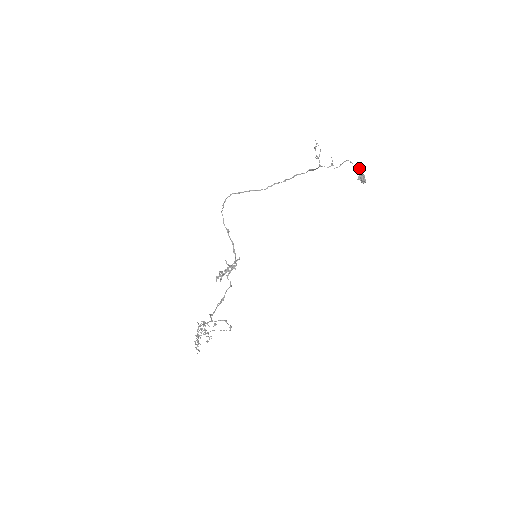
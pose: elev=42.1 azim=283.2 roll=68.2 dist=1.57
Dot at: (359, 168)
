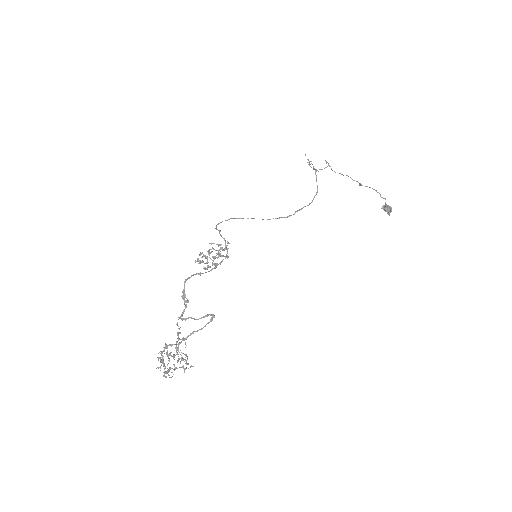
Dot at: occluded
